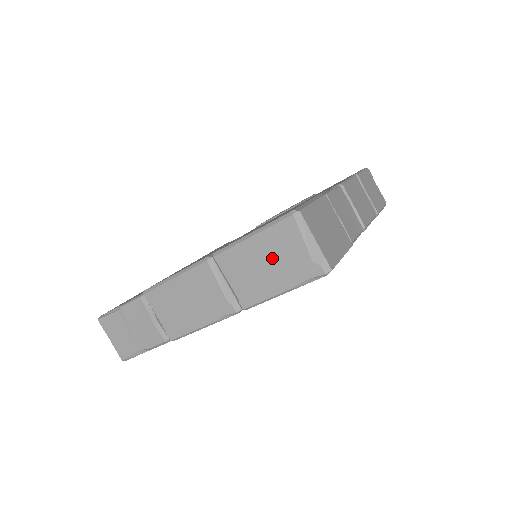
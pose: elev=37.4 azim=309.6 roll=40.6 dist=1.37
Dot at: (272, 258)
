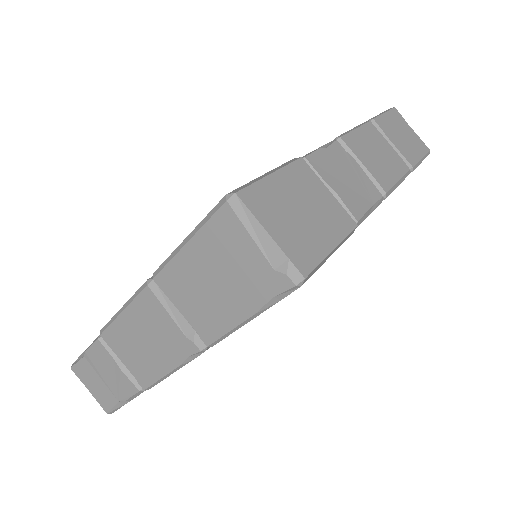
Dot at: (219, 271)
